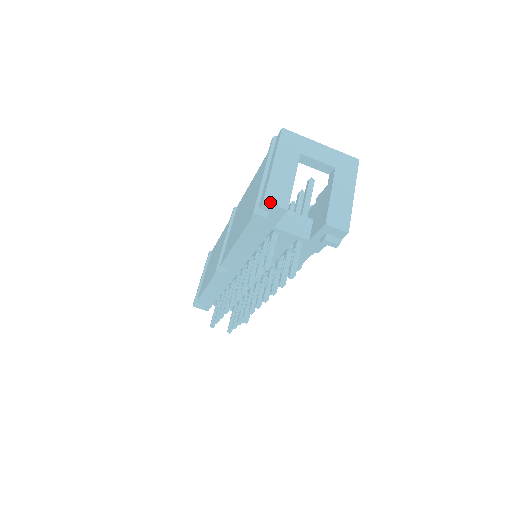
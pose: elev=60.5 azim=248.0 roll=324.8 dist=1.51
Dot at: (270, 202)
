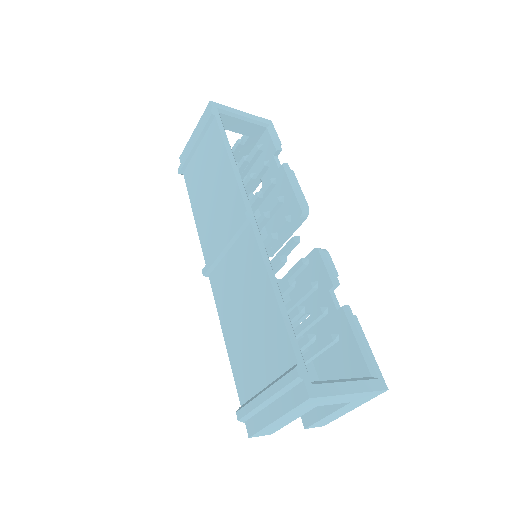
Dot at: occluded
